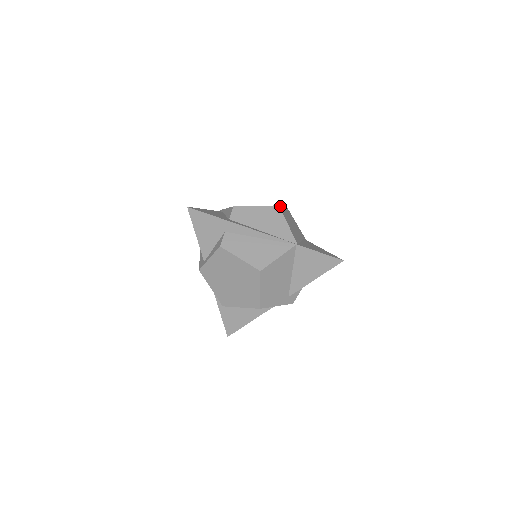
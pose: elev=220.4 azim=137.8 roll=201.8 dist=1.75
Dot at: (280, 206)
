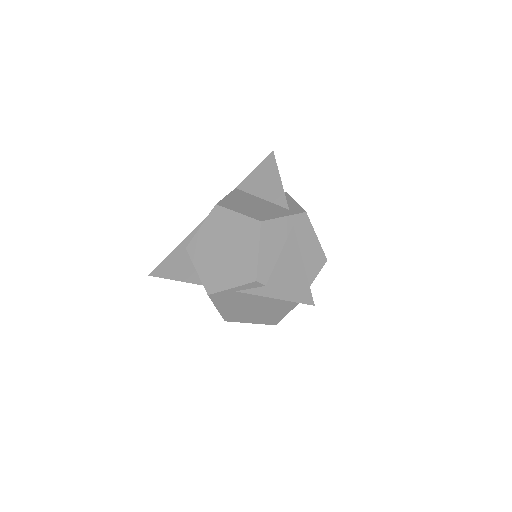
Dot at: occluded
